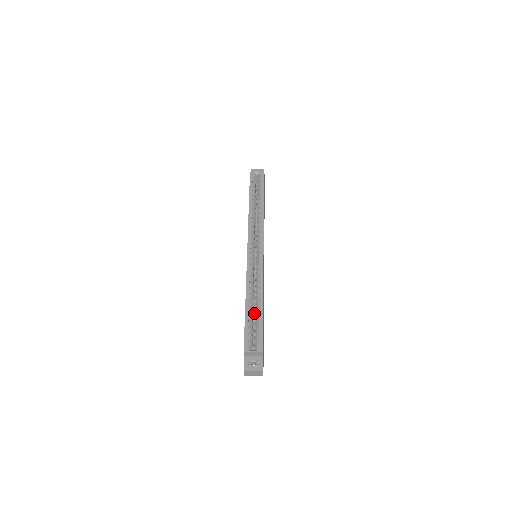
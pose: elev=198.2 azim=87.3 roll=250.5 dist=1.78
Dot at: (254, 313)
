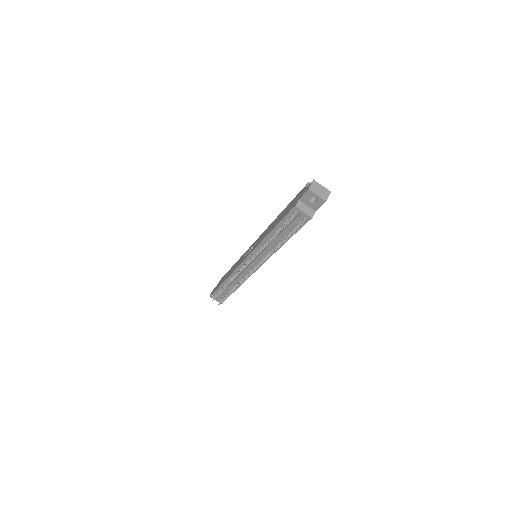
Dot at: occluded
